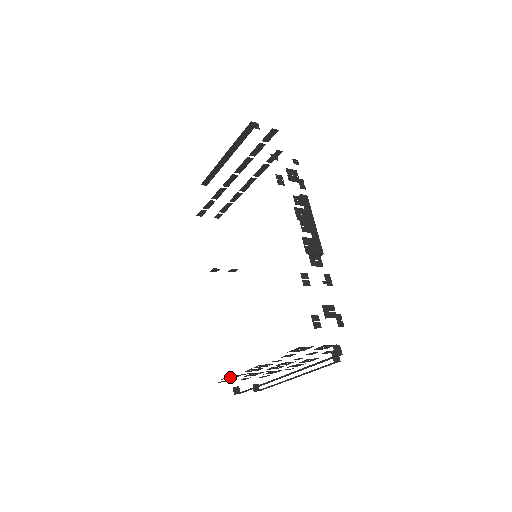
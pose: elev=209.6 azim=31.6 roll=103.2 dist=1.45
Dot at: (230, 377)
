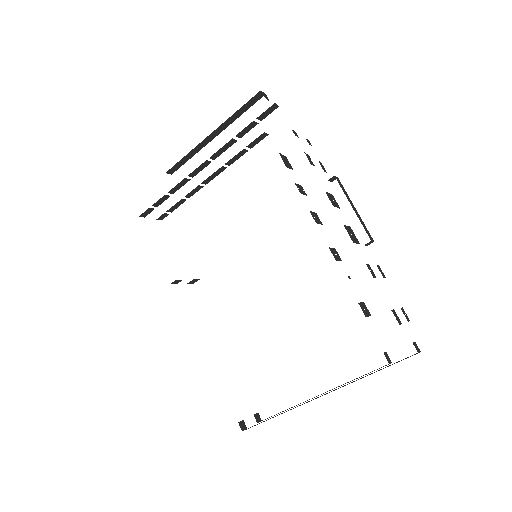
Dot at: occluded
